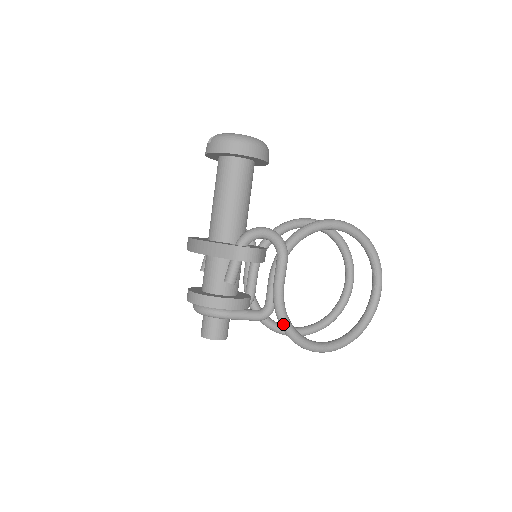
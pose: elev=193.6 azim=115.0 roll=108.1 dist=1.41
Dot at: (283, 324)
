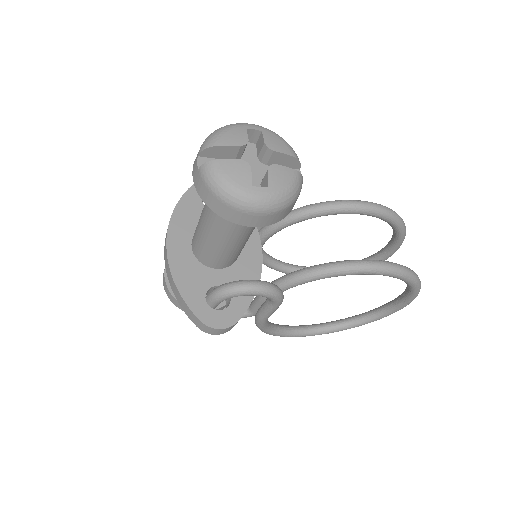
Dot at: occluded
